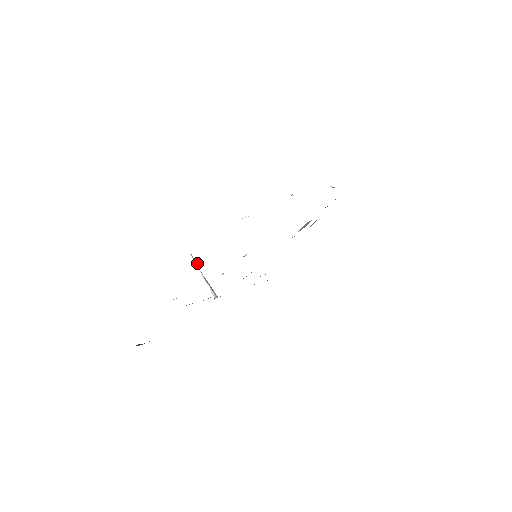
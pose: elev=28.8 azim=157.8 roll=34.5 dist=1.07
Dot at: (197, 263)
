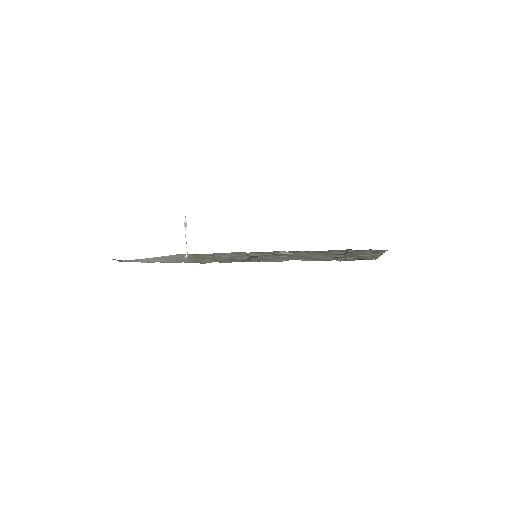
Dot at: (186, 224)
